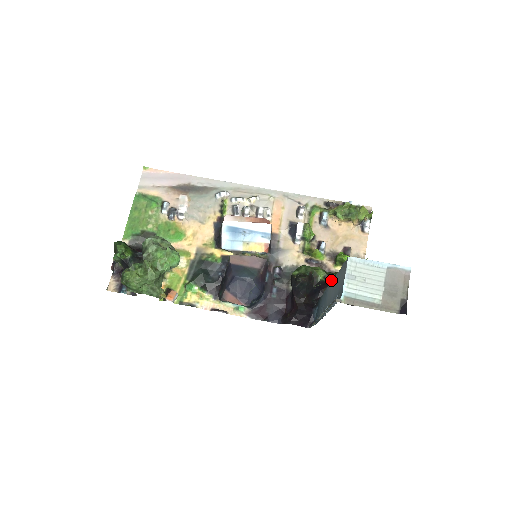
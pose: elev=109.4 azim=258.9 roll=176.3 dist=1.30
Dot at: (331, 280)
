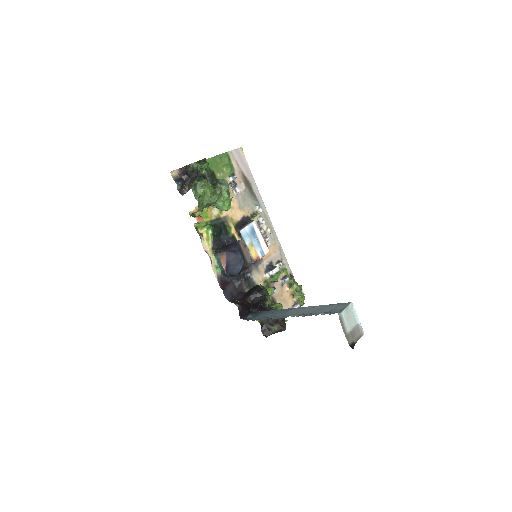
Dot at: occluded
